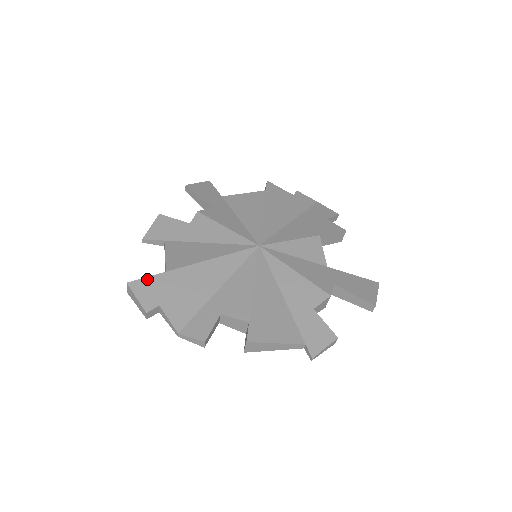
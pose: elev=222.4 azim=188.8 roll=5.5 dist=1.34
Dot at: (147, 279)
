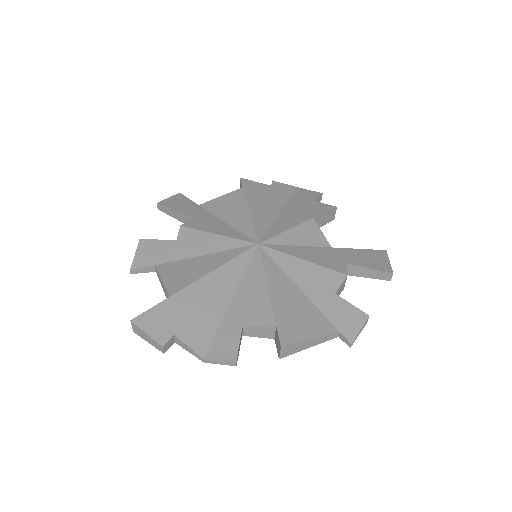
Dot at: (152, 310)
